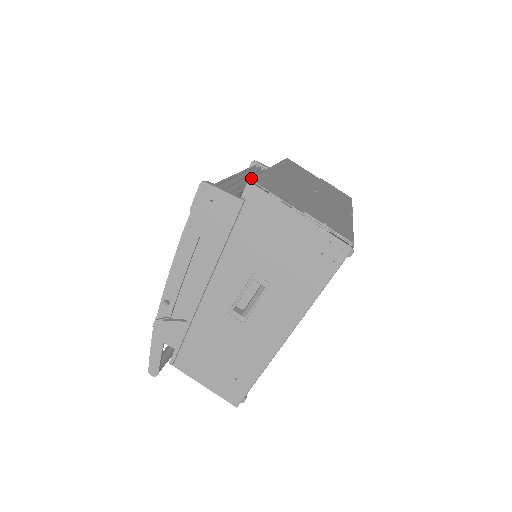
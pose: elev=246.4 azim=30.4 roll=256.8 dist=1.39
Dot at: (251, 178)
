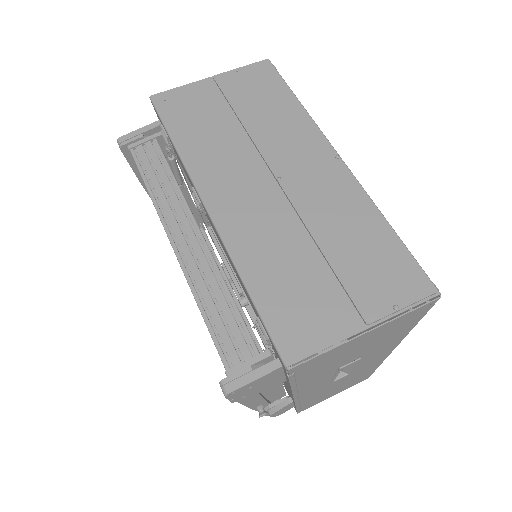
Dot at: (281, 358)
